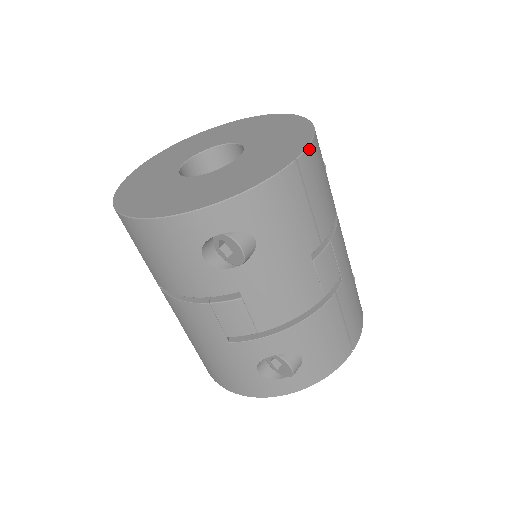
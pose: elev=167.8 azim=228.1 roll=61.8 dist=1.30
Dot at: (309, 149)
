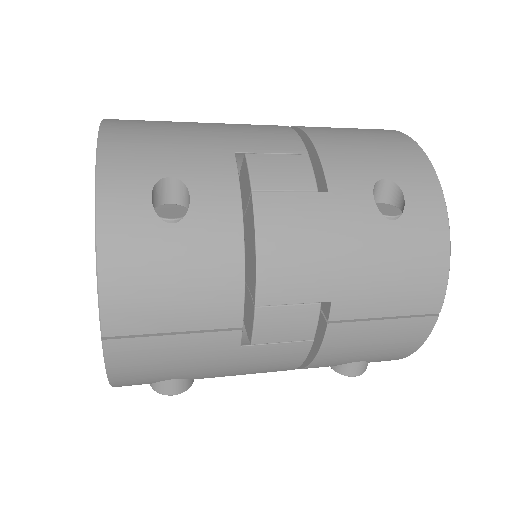
Dot at: (104, 304)
